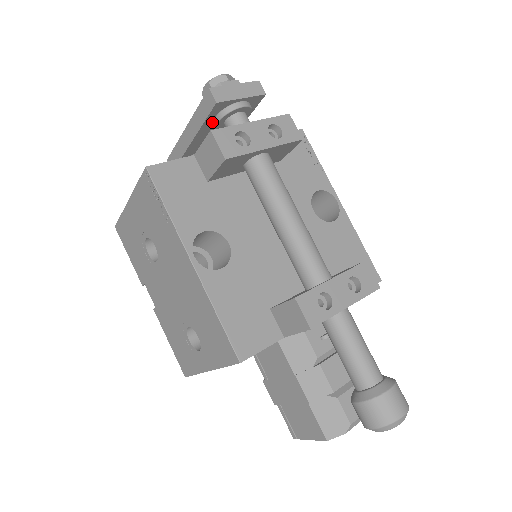
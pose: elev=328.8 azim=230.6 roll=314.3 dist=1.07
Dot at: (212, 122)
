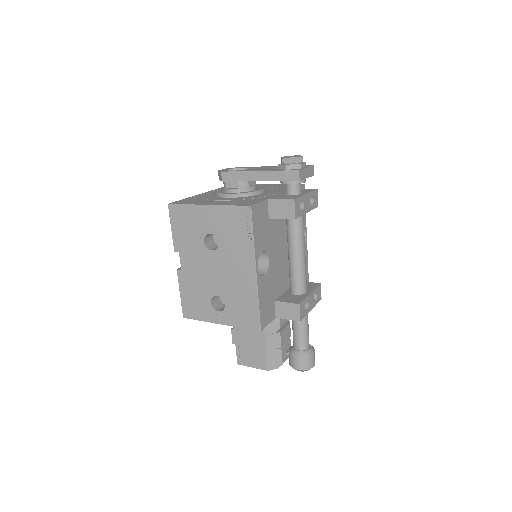
Dot at: occluded
